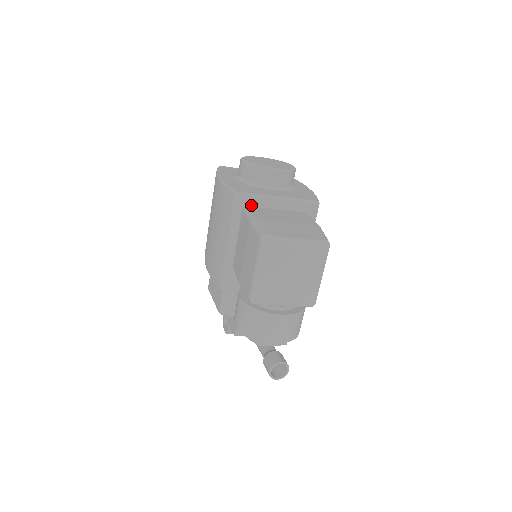
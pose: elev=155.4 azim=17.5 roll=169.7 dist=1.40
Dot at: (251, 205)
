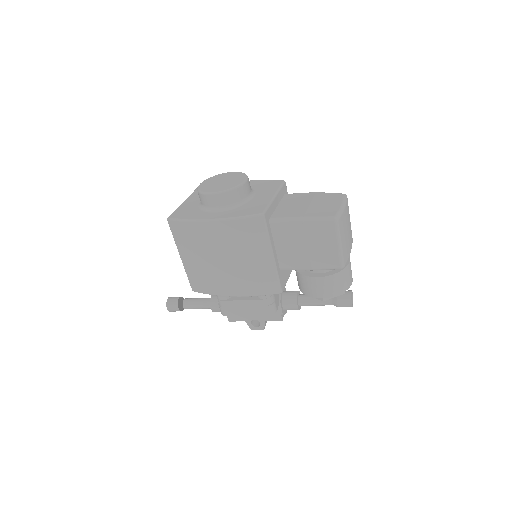
Dot at: (270, 215)
